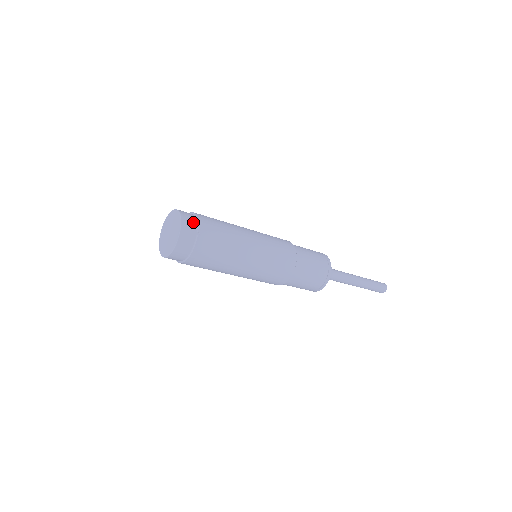
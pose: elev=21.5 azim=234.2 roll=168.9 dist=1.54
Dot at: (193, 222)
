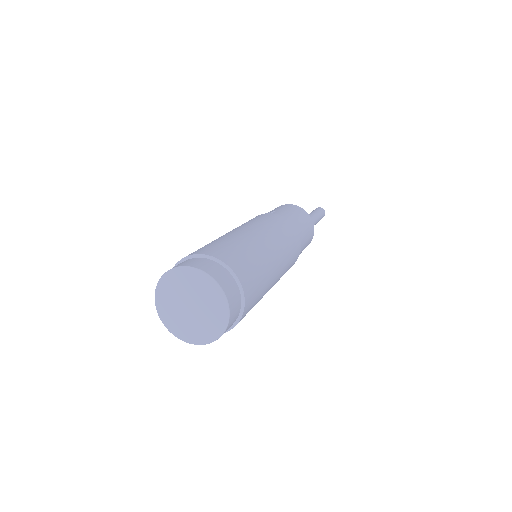
Dot at: (231, 326)
